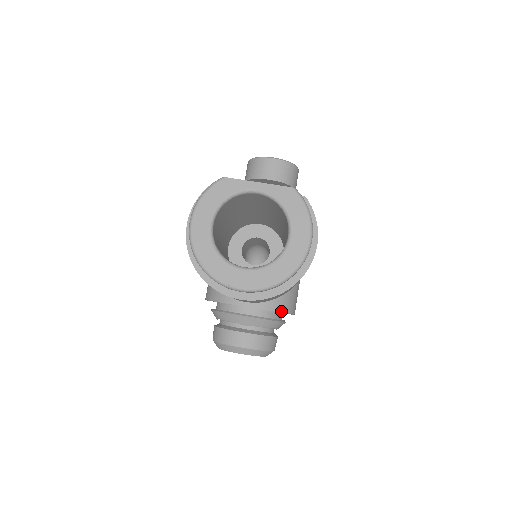
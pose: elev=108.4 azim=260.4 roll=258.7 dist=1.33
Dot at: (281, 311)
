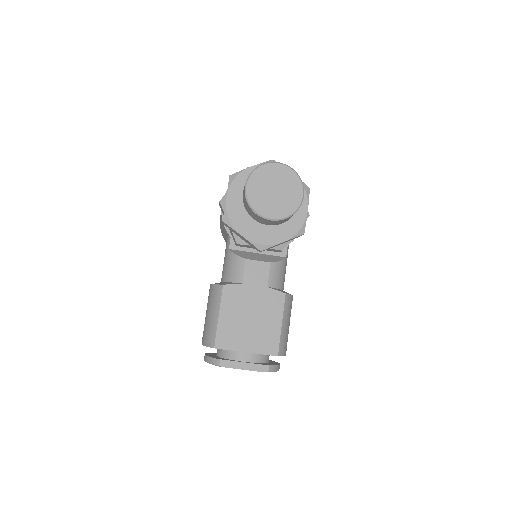
Dot at: occluded
